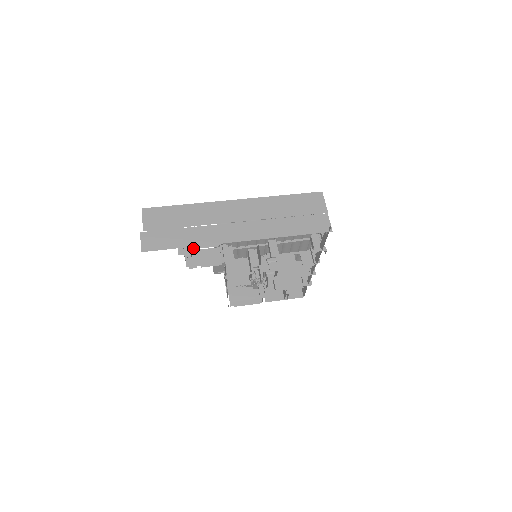
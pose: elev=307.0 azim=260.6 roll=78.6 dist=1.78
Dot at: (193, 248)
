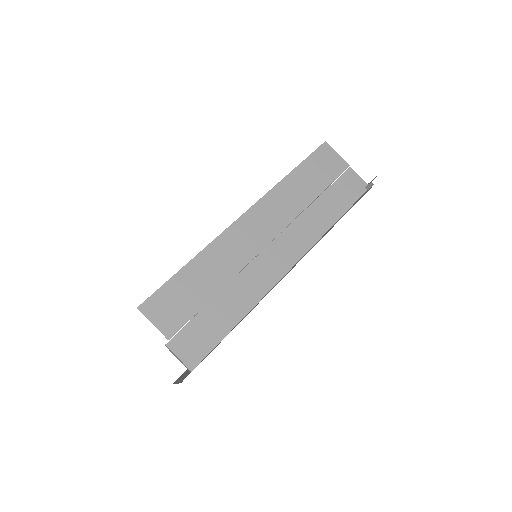
Dot at: occluded
